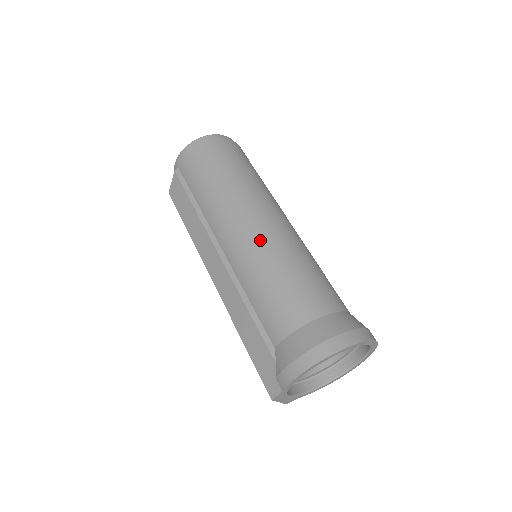
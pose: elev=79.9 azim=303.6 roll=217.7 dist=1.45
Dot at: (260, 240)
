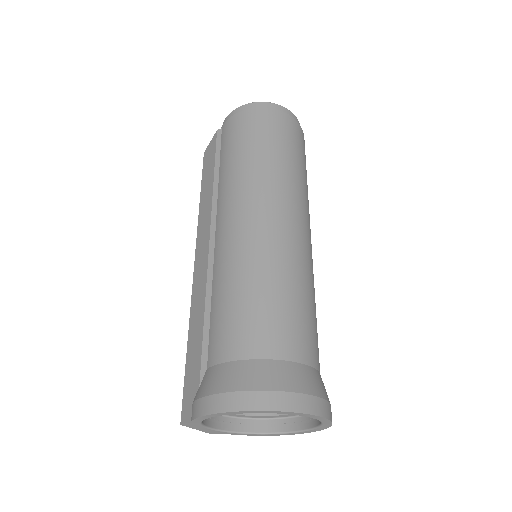
Dot at: (252, 240)
